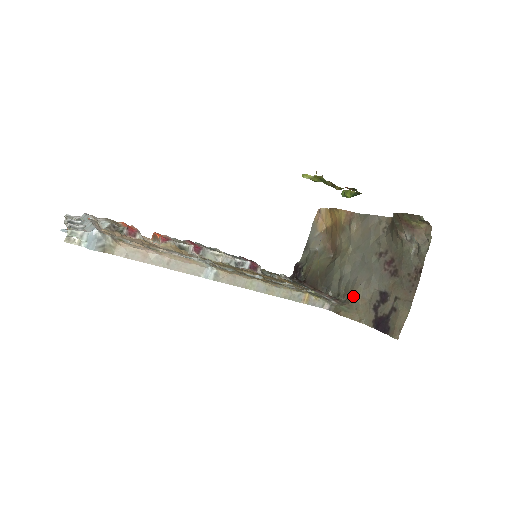
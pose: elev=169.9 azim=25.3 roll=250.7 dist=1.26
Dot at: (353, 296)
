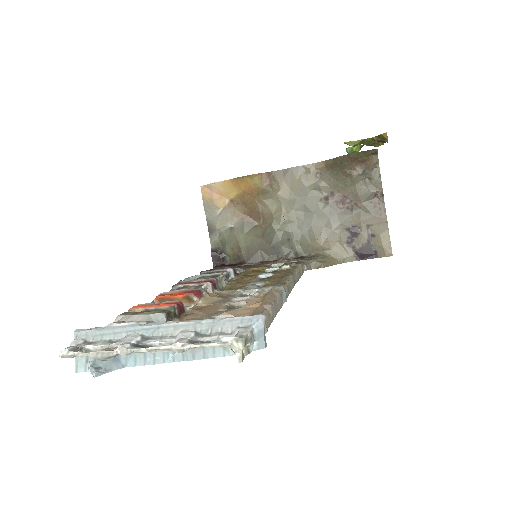
Dot at: (321, 246)
